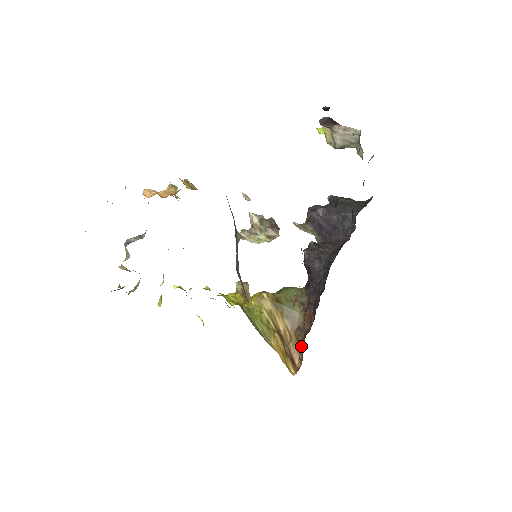
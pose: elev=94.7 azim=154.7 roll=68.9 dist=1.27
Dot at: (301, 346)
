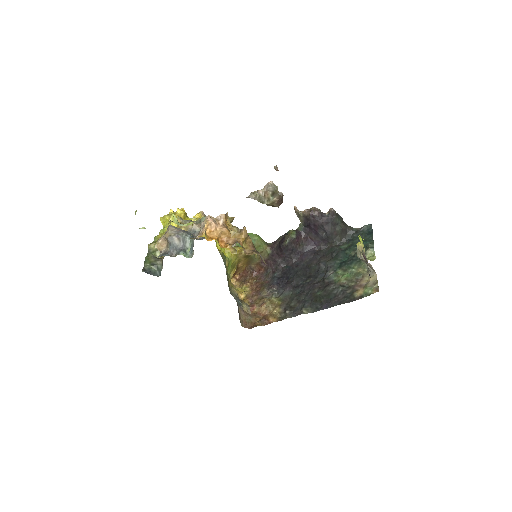
Dot at: (245, 273)
